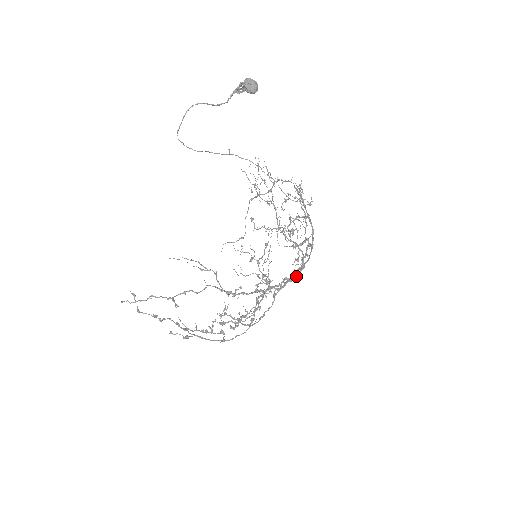
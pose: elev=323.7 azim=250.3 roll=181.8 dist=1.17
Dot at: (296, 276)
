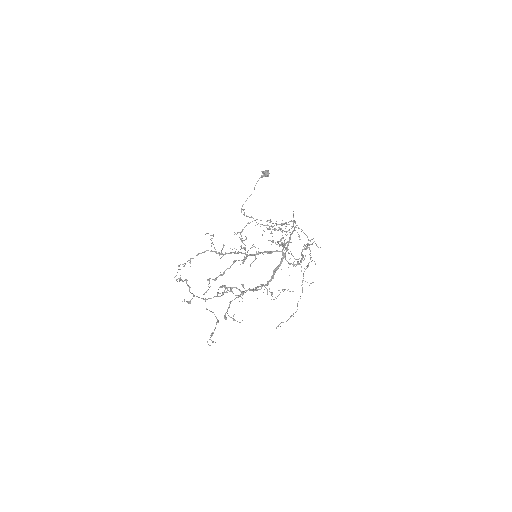
Dot at: (270, 253)
